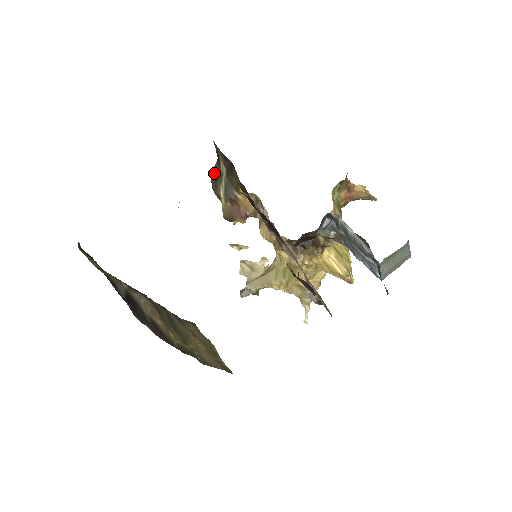
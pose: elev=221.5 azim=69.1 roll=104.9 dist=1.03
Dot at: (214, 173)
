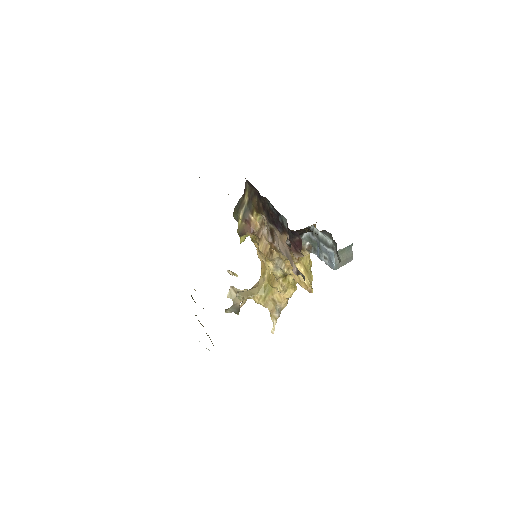
Dot at: (238, 203)
